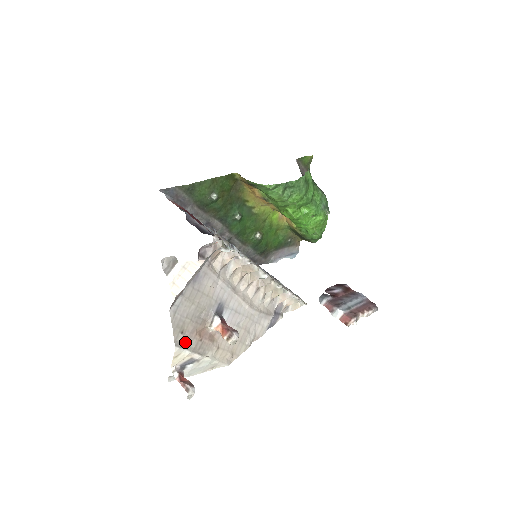
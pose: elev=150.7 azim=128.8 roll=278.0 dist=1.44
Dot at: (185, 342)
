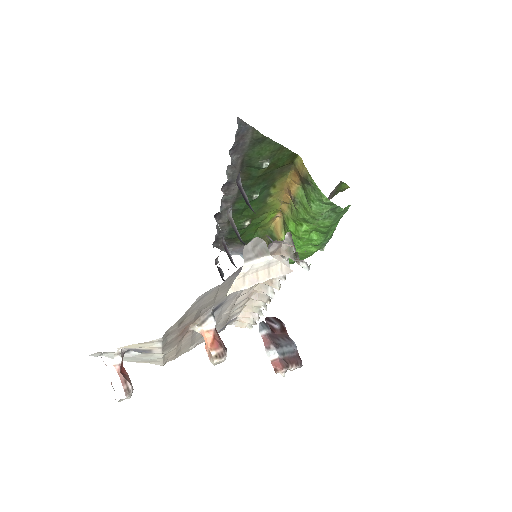
Dot at: (169, 334)
